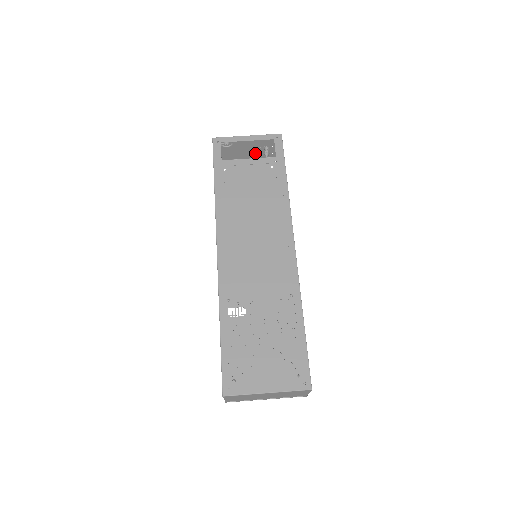
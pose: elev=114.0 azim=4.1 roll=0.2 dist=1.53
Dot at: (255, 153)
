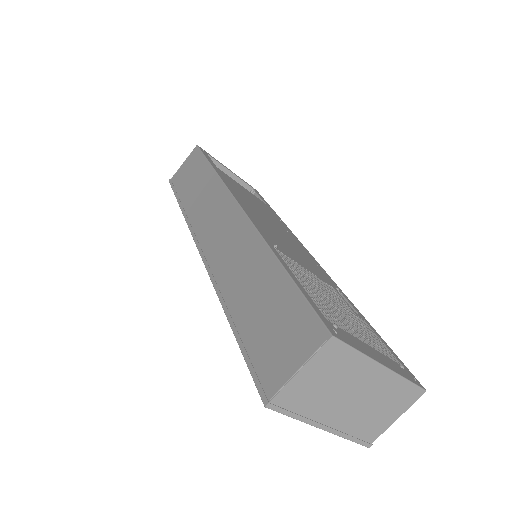
Dot at: occluded
